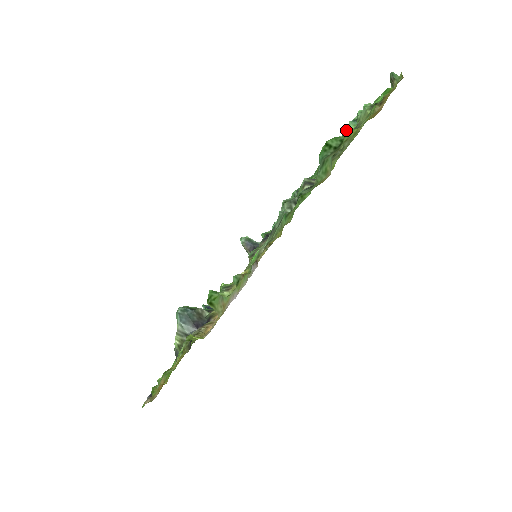
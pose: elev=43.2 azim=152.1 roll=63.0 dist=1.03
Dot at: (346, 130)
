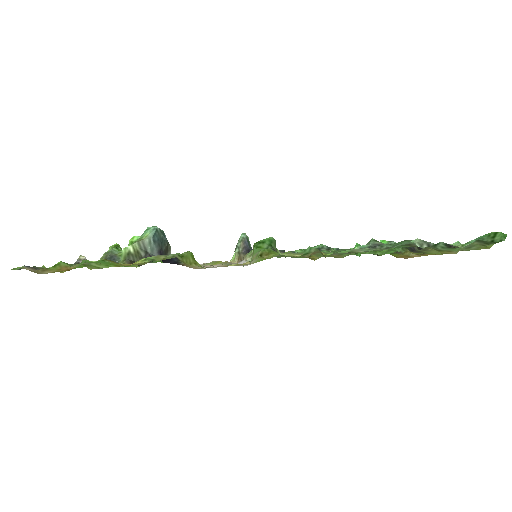
Dot at: occluded
